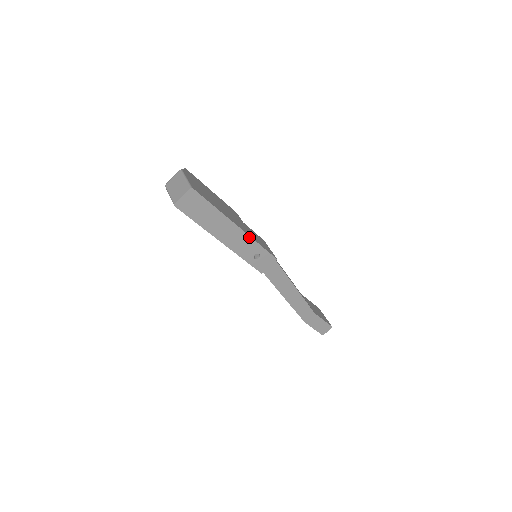
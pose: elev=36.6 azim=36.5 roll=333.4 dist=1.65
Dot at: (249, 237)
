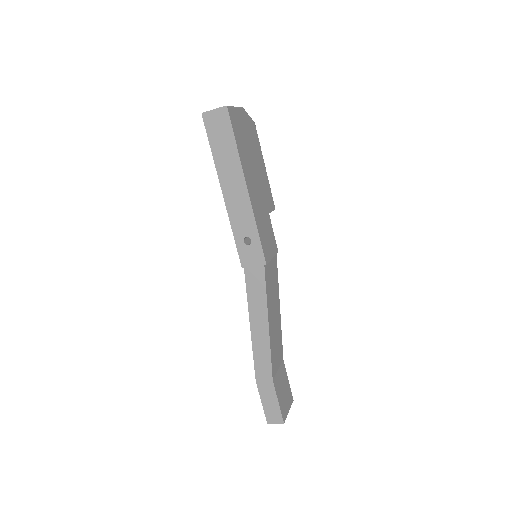
Dot at: (252, 210)
